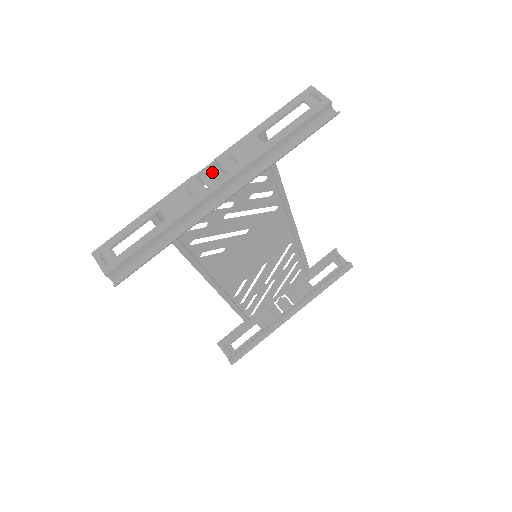
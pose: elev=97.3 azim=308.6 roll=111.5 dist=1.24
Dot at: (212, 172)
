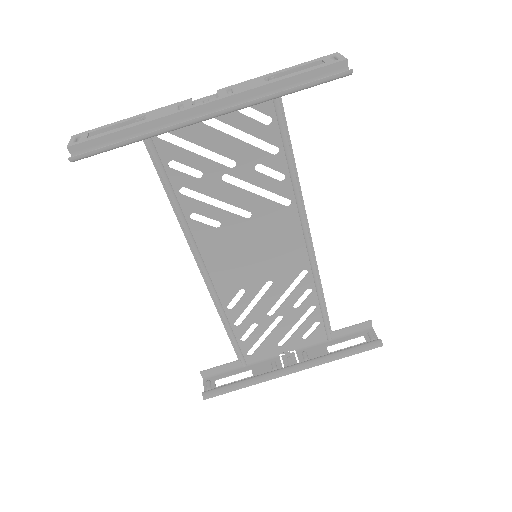
Dot at: (208, 98)
